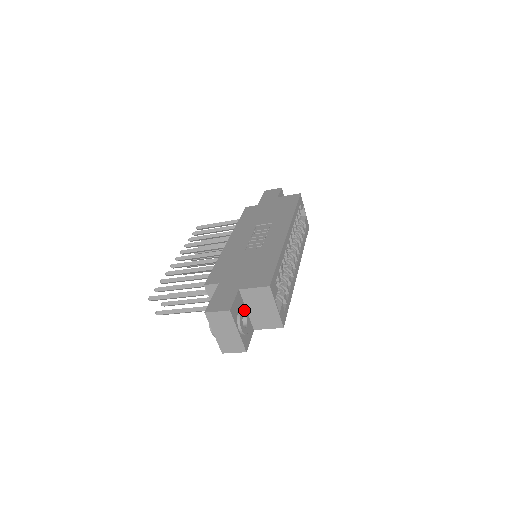
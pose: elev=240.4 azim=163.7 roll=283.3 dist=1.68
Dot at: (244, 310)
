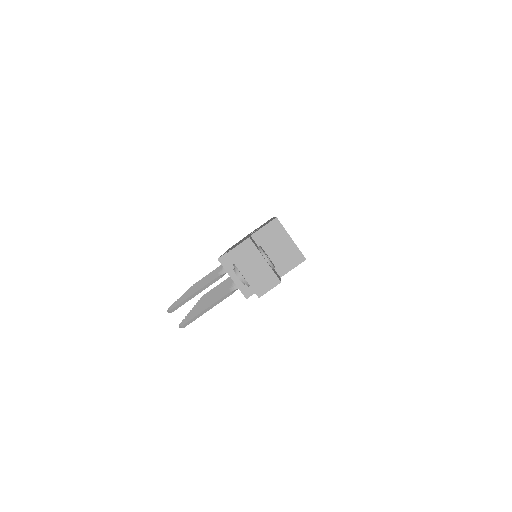
Dot at: (263, 250)
